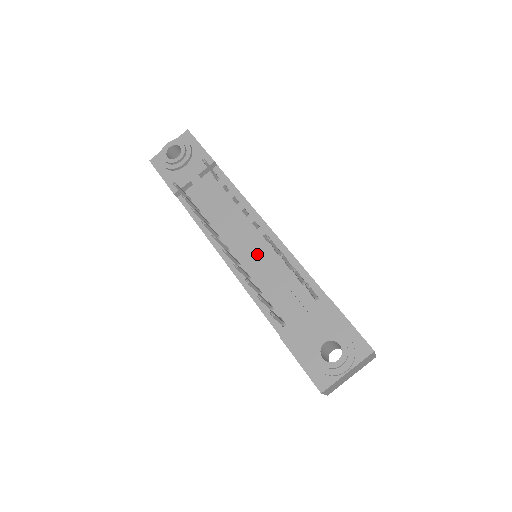
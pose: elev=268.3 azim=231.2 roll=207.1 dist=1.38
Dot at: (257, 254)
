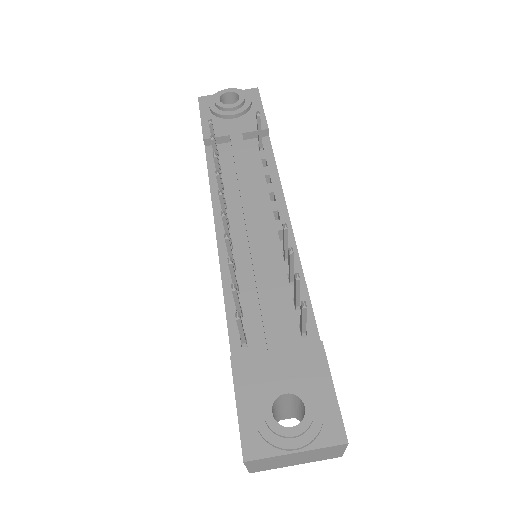
Dot at: (260, 244)
